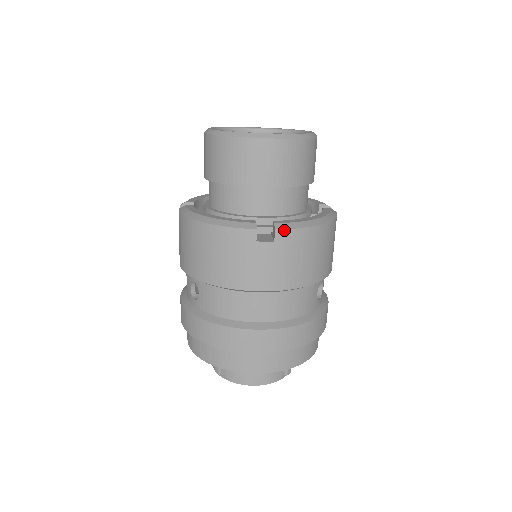
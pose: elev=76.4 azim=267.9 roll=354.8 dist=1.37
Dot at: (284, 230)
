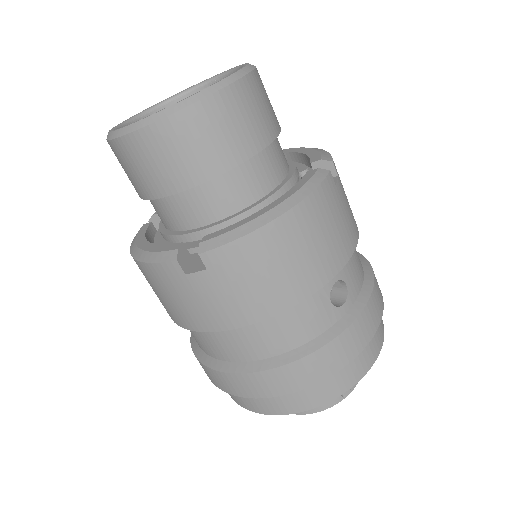
Dot at: (211, 251)
